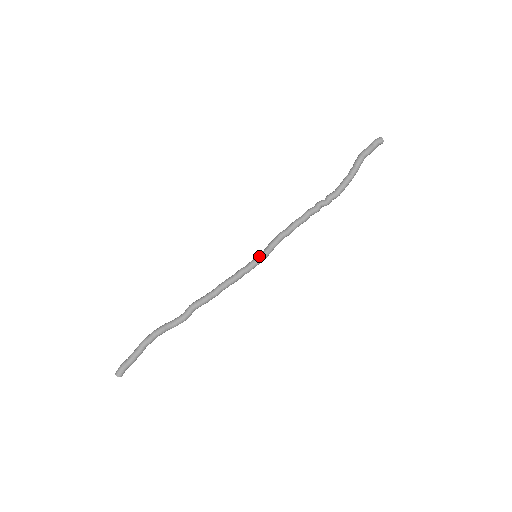
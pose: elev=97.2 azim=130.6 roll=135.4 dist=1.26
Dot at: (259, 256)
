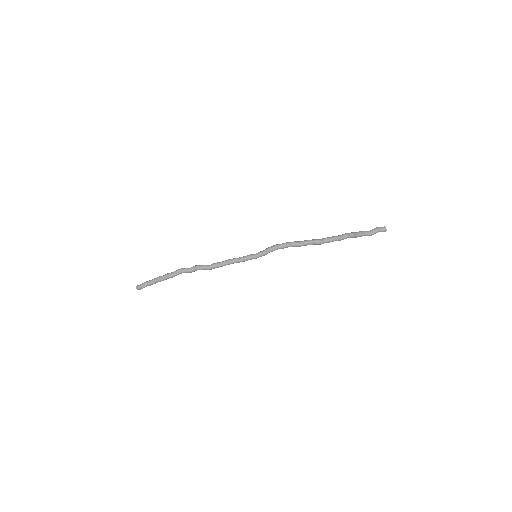
Dot at: (258, 257)
